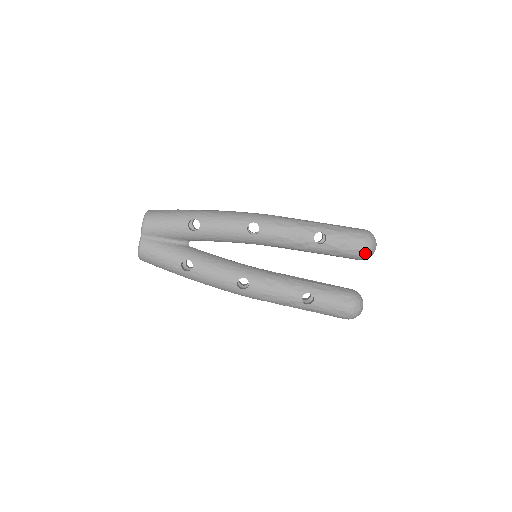
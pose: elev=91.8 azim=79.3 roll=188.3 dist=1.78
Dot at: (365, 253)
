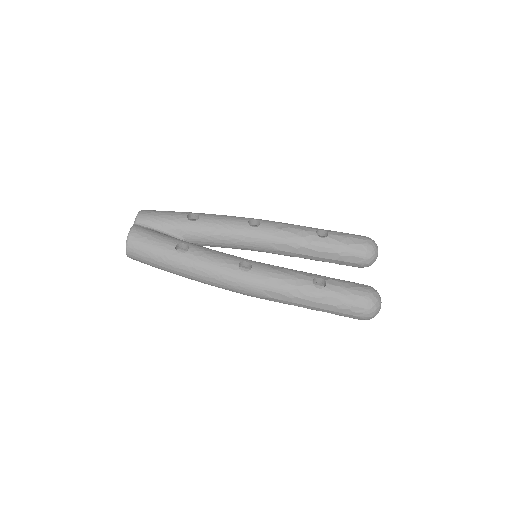
Dot at: (369, 248)
